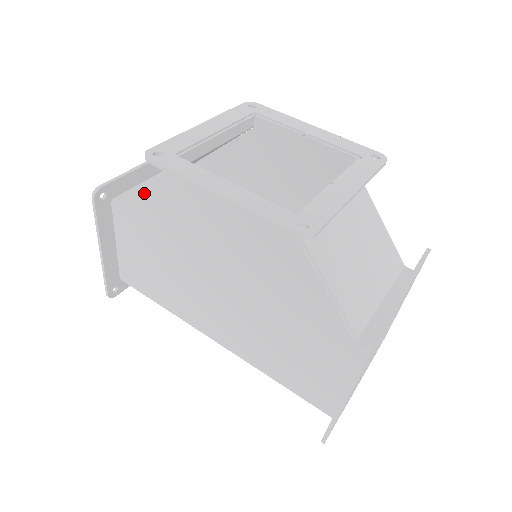
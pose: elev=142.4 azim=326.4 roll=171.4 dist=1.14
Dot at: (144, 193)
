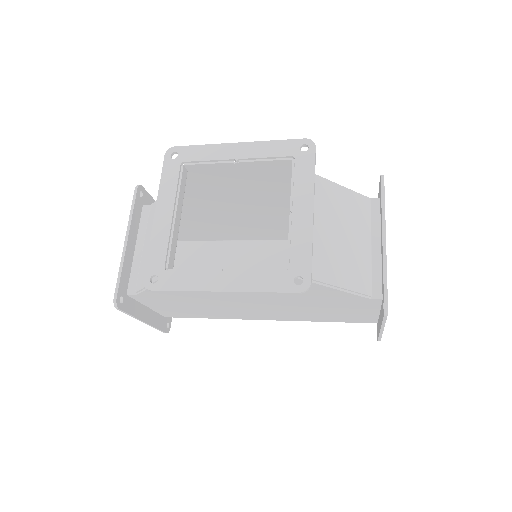
Dot at: occluded
